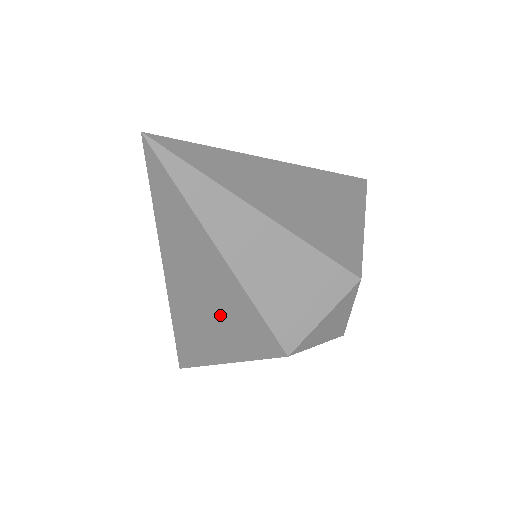
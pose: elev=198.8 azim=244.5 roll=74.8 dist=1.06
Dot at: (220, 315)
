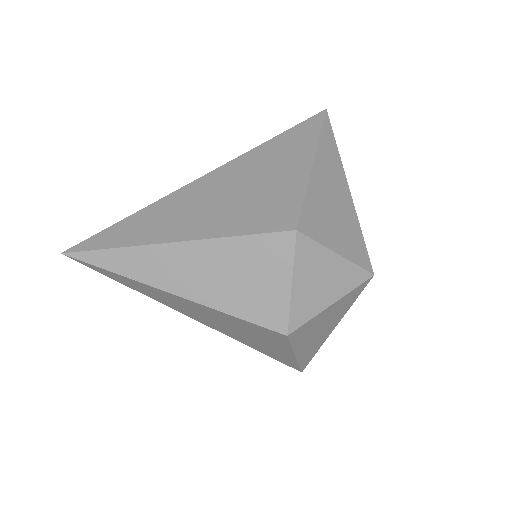
Dot at: (235, 327)
